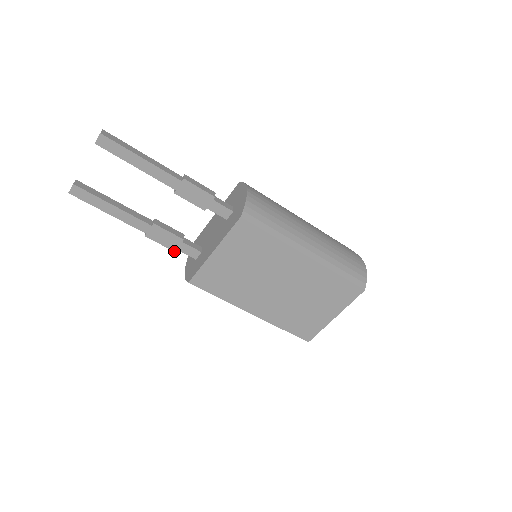
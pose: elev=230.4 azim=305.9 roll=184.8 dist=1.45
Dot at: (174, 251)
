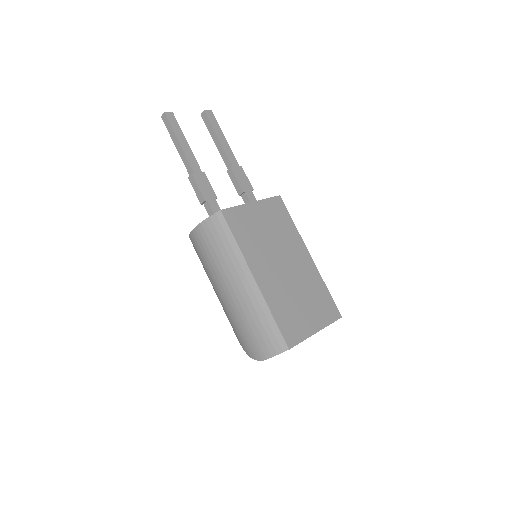
Dot at: (205, 200)
